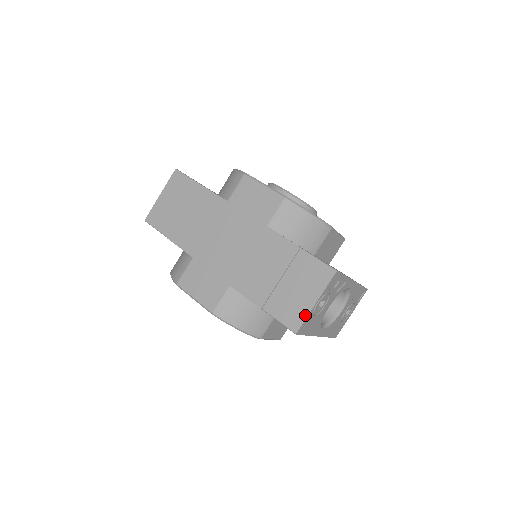
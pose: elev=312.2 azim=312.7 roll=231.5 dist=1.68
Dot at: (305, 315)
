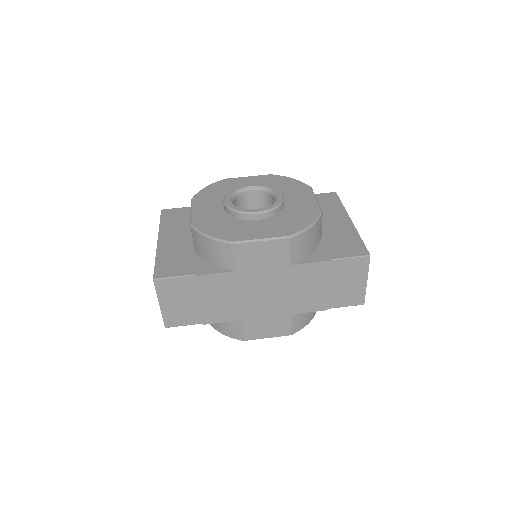
Dot at: (364, 292)
